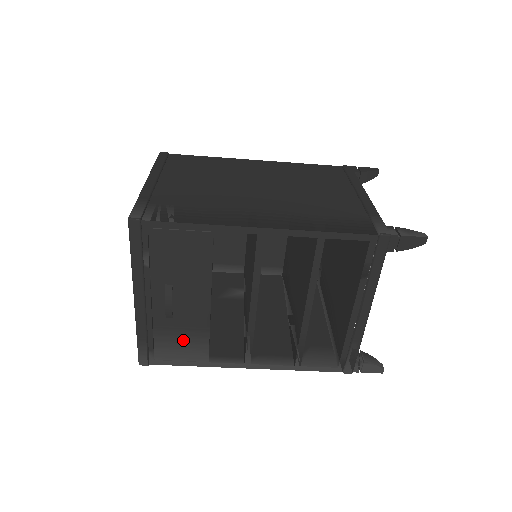
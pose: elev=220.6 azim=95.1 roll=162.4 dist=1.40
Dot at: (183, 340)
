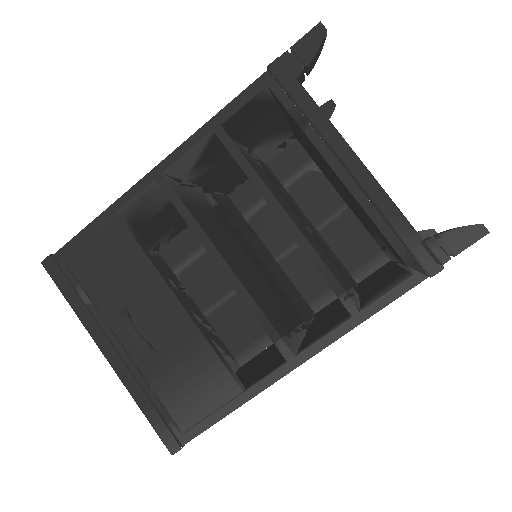
Dot at: (190, 378)
